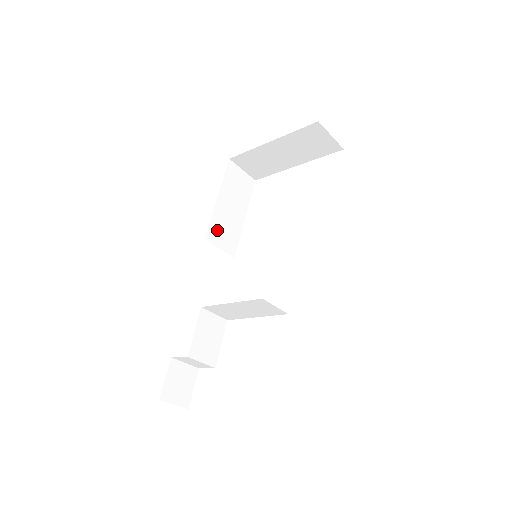
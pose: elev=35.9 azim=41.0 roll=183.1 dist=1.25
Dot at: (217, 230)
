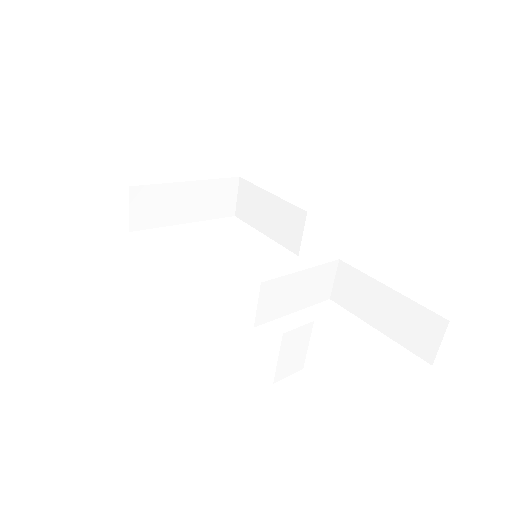
Dot at: occluded
